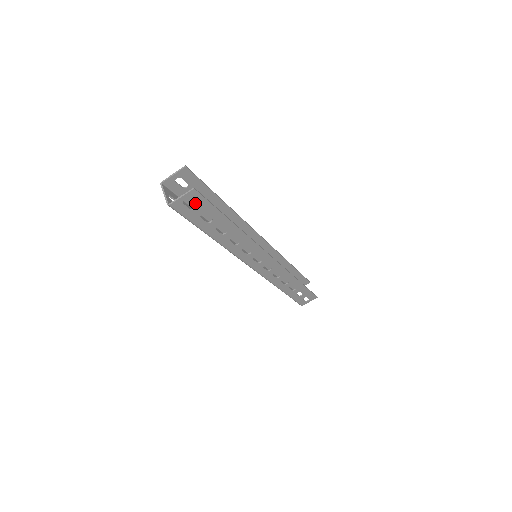
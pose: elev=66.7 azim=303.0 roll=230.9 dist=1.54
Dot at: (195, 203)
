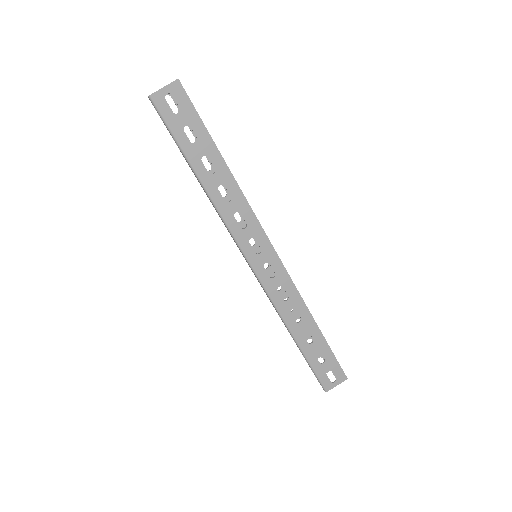
Dot at: (179, 104)
